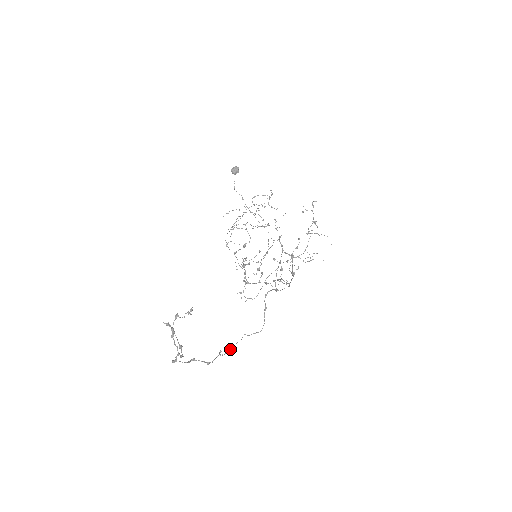
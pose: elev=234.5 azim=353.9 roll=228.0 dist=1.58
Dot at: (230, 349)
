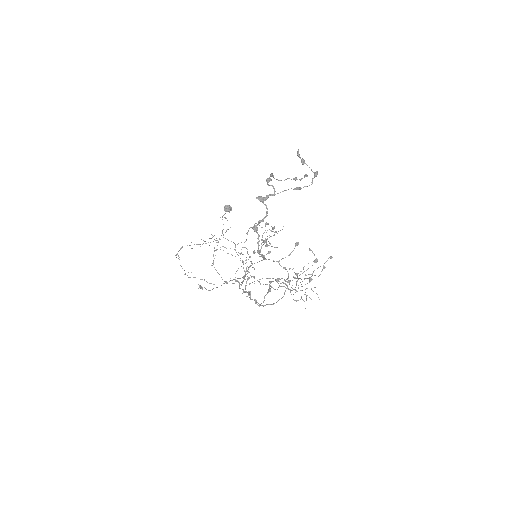
Dot at: (242, 283)
